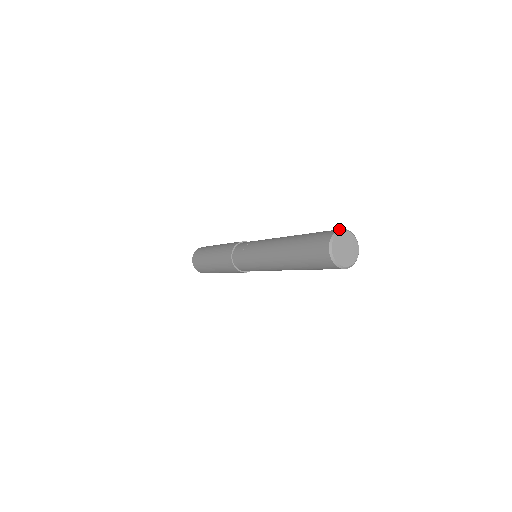
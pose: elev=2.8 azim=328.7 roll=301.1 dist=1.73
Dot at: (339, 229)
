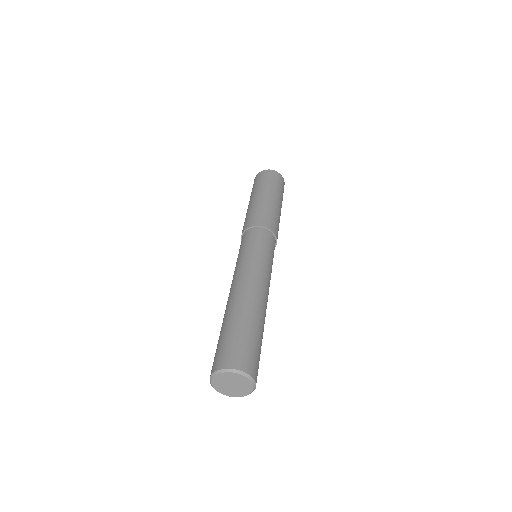
Dot at: (210, 375)
